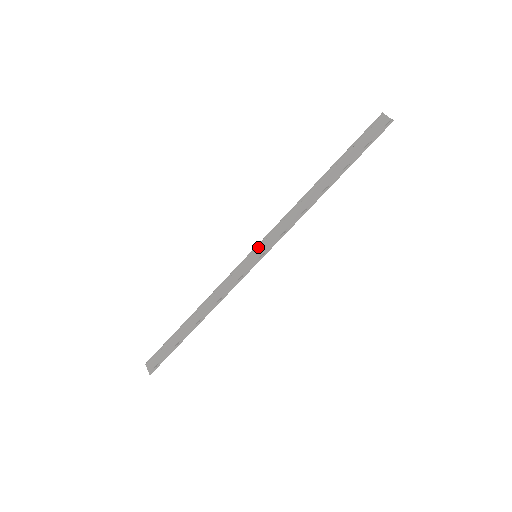
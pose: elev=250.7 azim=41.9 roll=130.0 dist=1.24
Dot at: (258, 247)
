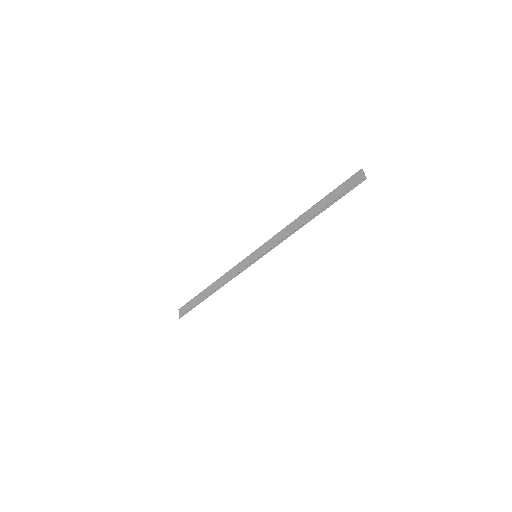
Dot at: (259, 250)
